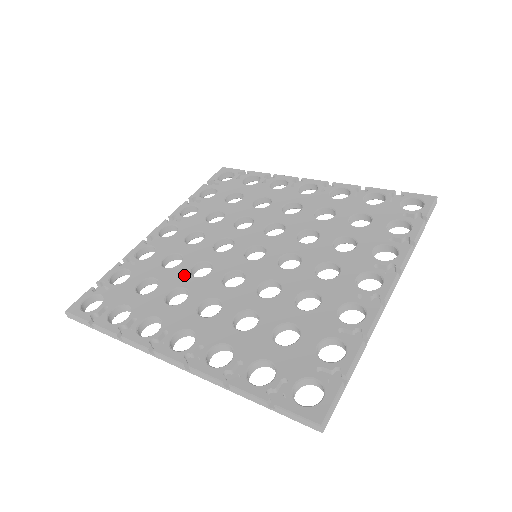
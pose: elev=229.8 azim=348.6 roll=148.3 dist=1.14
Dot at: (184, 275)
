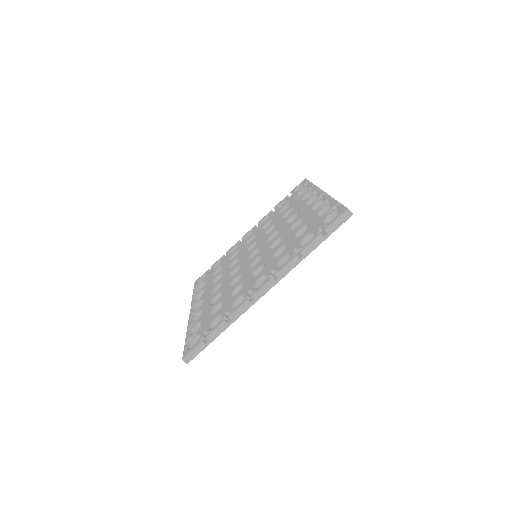
Dot at: (230, 289)
